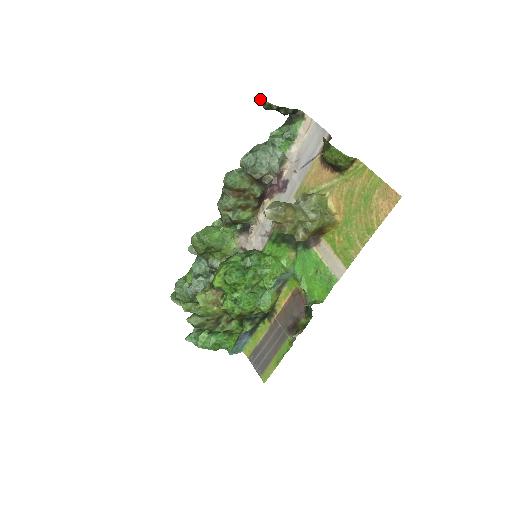
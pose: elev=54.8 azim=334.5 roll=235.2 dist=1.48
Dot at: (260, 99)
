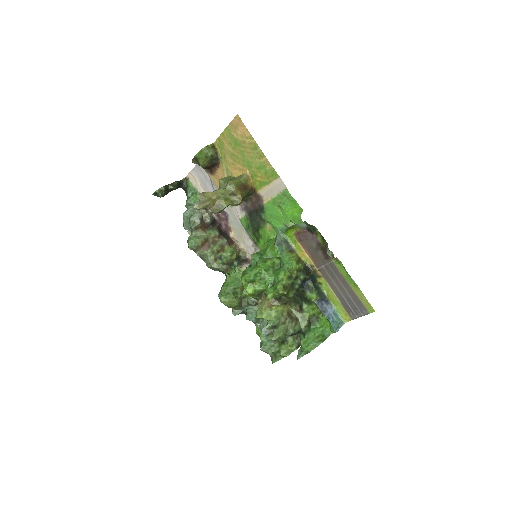
Dot at: occluded
